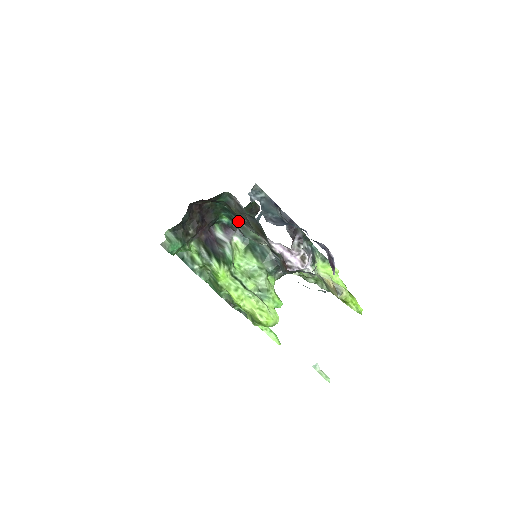
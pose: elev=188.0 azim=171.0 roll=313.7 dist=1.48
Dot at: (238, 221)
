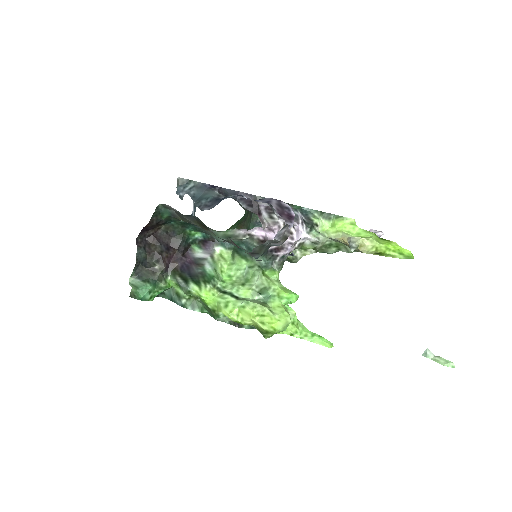
Dot at: (203, 229)
